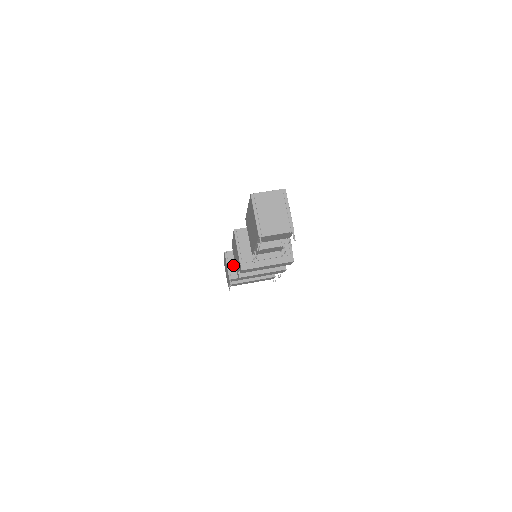
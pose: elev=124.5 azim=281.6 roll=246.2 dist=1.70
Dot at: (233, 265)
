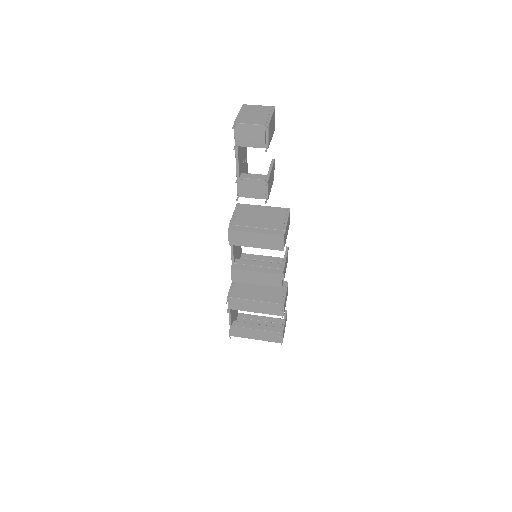
Dot at: (237, 287)
